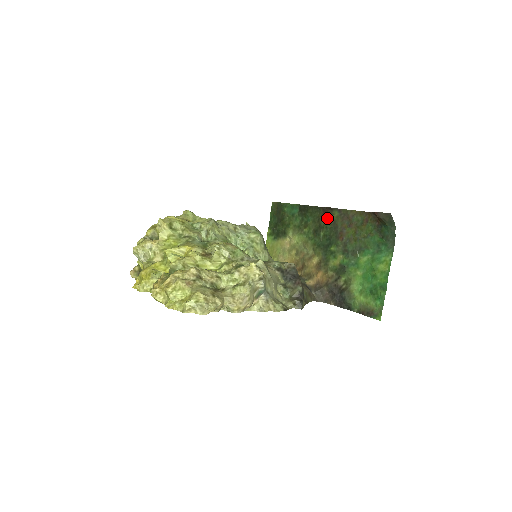
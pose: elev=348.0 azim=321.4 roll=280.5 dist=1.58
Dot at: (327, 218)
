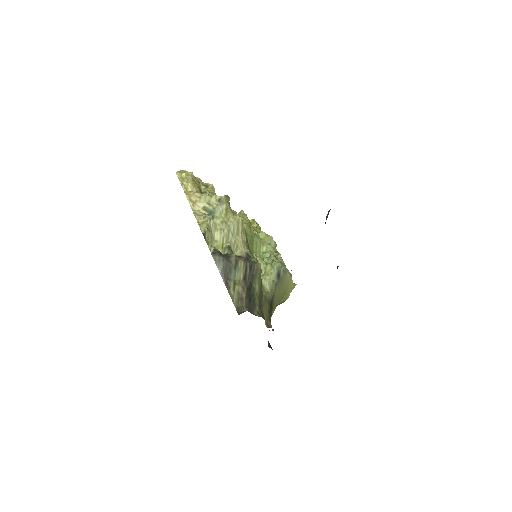
Dot at: occluded
